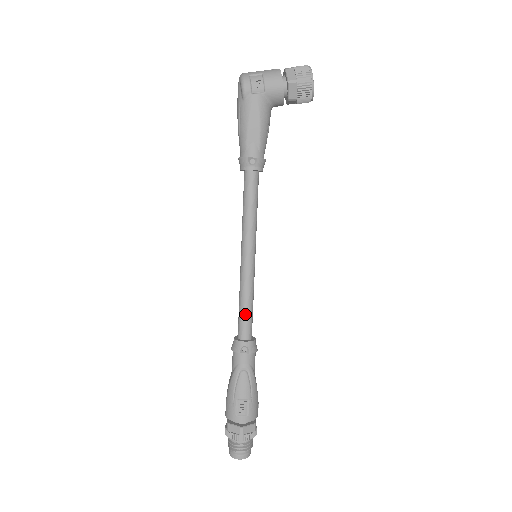
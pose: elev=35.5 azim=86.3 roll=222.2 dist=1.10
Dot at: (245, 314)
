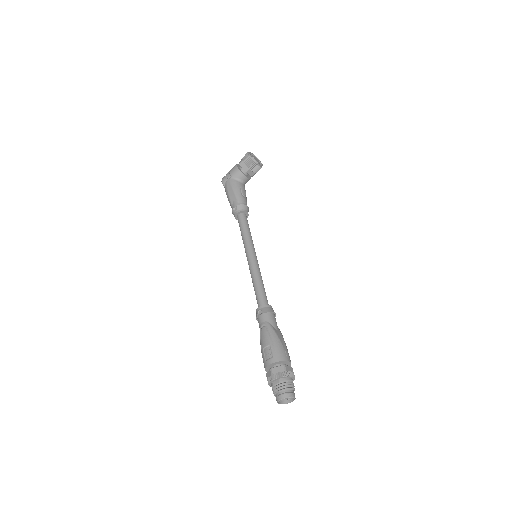
Dot at: (256, 291)
